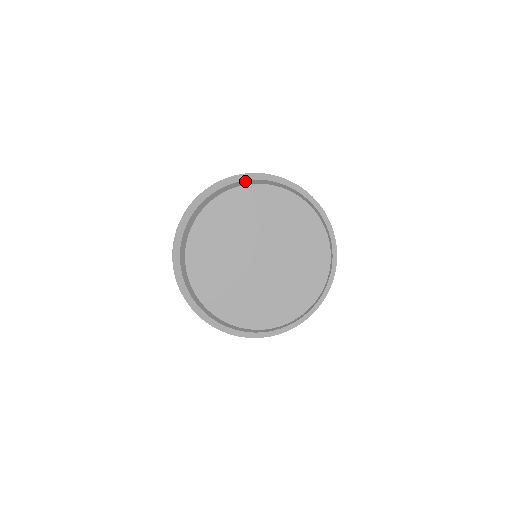
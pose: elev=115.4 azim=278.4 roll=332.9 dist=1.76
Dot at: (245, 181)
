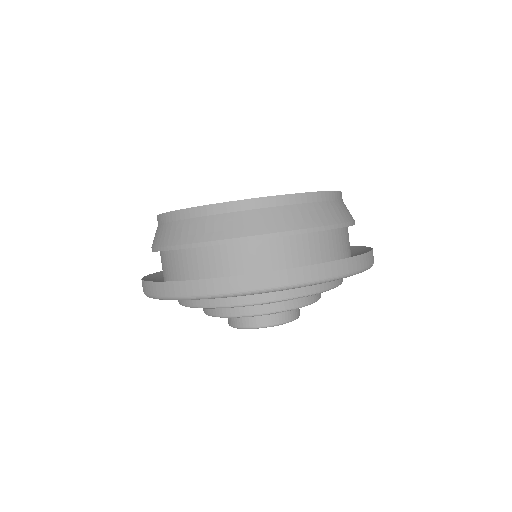
Dot at: occluded
